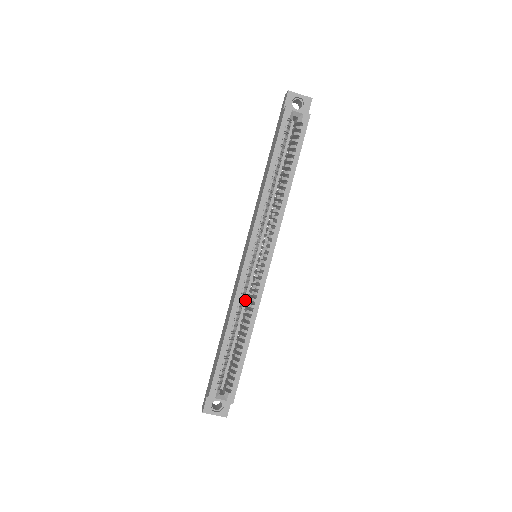
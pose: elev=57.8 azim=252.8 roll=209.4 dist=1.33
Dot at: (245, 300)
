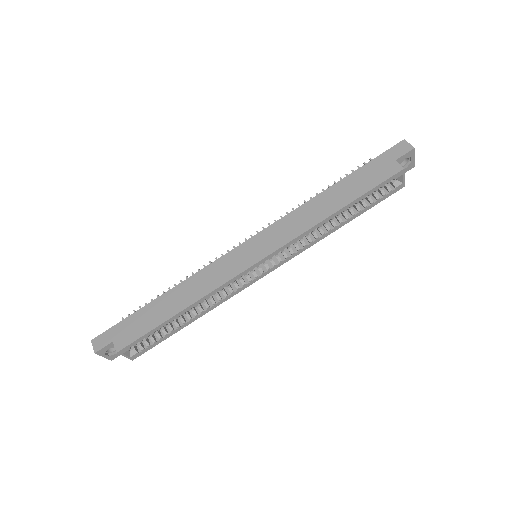
Dot at: occluded
